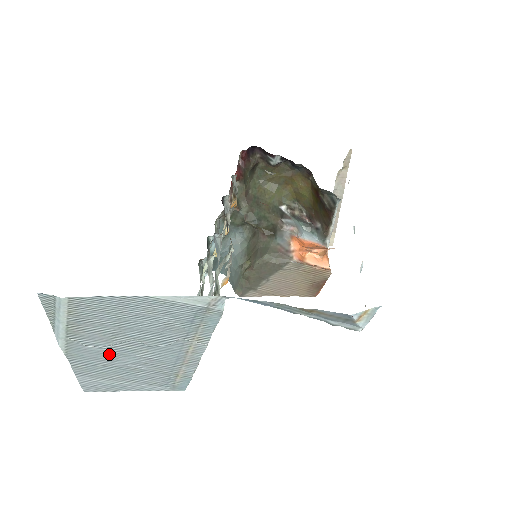
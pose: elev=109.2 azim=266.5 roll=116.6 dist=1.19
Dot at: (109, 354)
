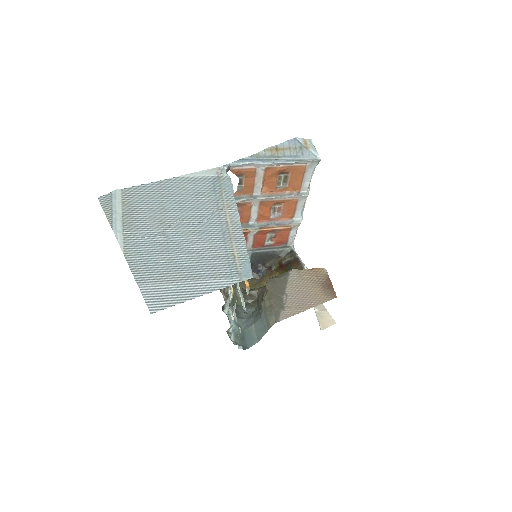
Dot at: (164, 244)
